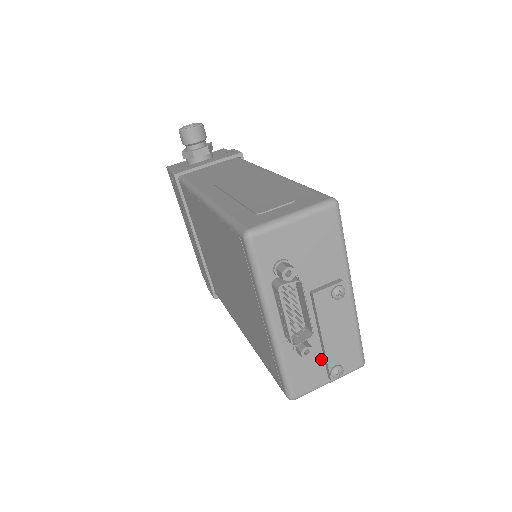
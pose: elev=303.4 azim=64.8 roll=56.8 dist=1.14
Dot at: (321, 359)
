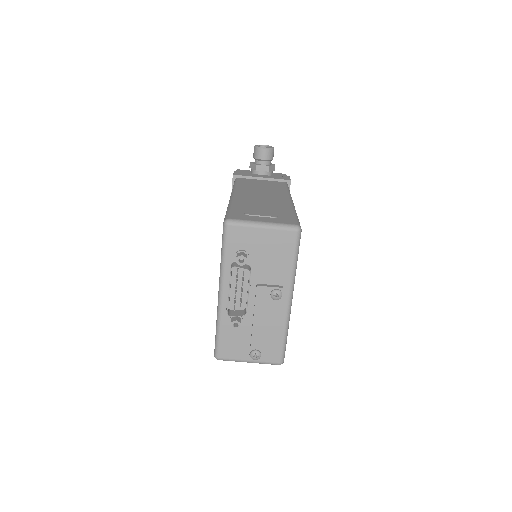
Dot at: (248, 340)
